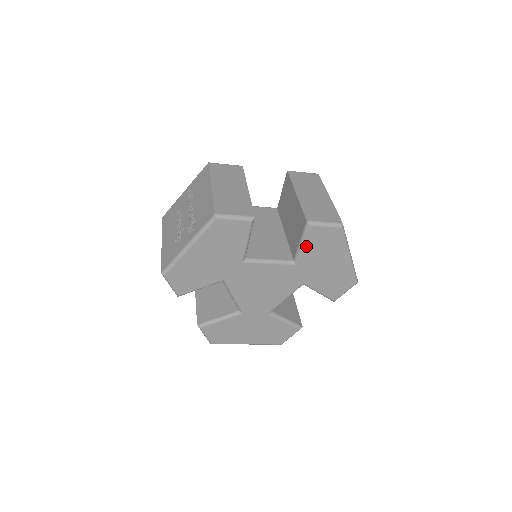
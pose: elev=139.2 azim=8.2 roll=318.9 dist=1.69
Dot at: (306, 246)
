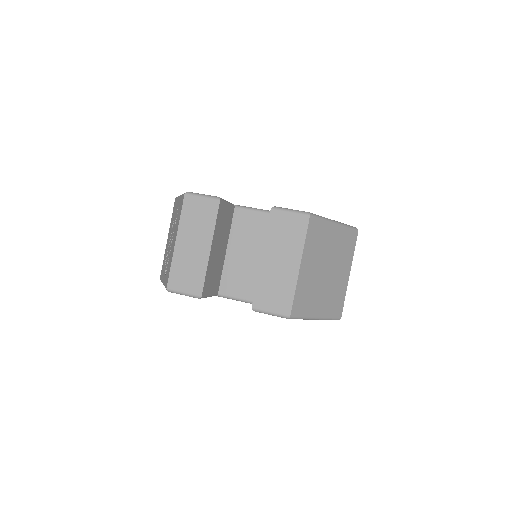
Dot at: occluded
